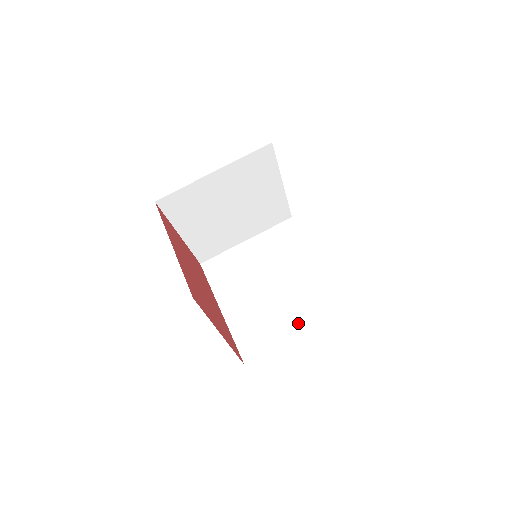
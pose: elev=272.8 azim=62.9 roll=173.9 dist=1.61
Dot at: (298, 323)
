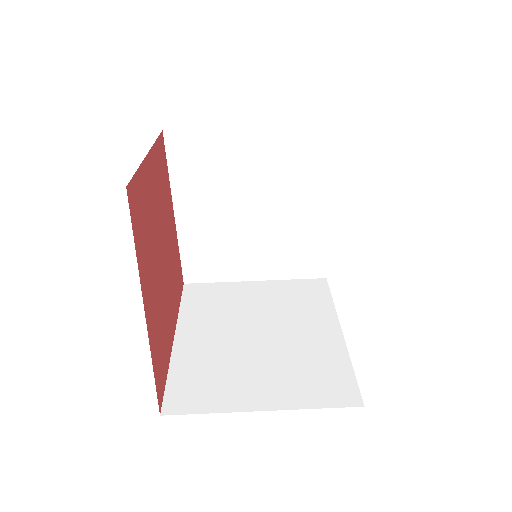
Dot at: (274, 392)
